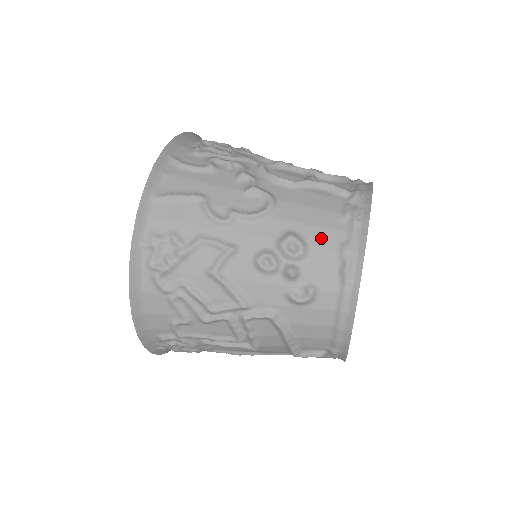
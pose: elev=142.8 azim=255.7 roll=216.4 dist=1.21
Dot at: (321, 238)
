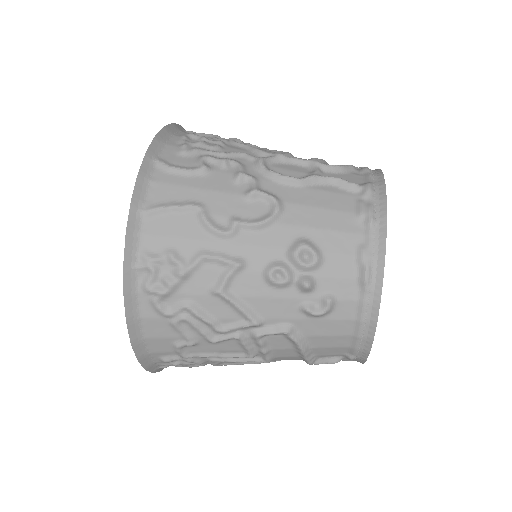
Dot at: (336, 243)
